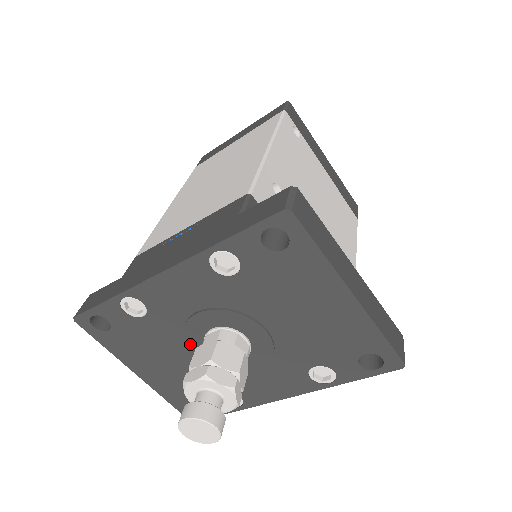
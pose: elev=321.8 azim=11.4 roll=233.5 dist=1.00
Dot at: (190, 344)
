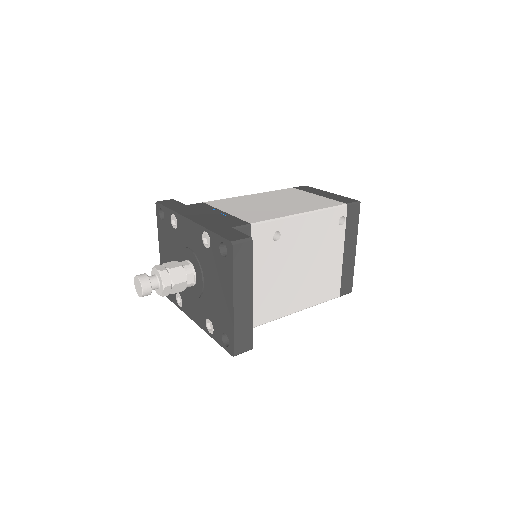
Dot at: (180, 258)
